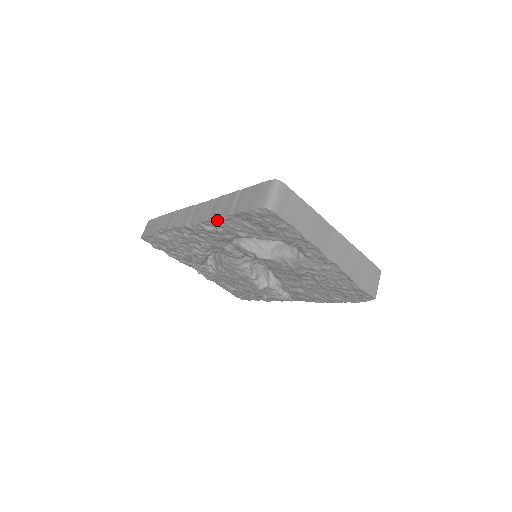
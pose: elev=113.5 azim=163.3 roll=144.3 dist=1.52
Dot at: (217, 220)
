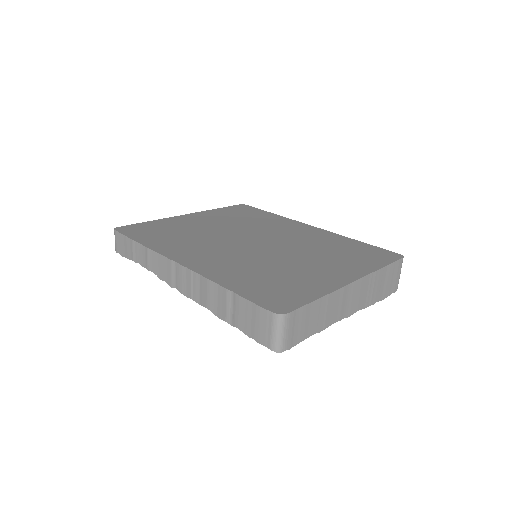
Dot at: occluded
